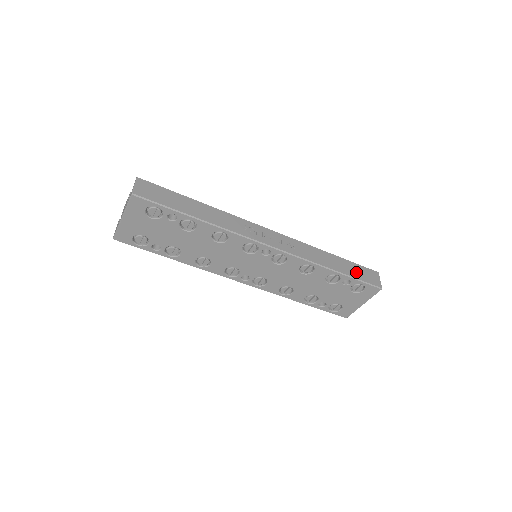
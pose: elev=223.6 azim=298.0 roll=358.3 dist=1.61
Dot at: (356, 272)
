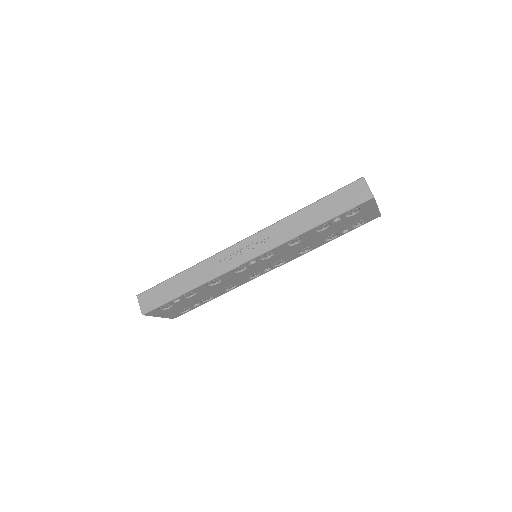
Dot at: (337, 205)
